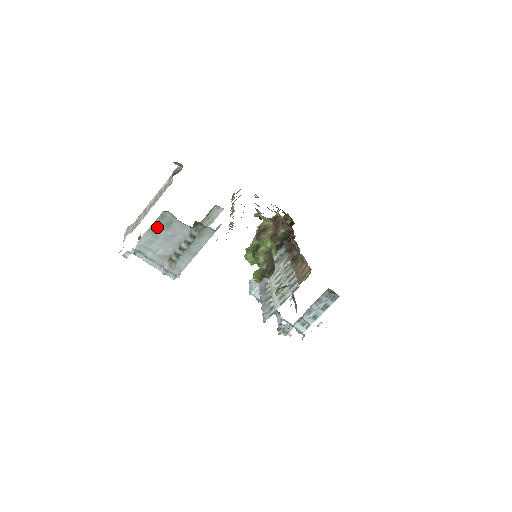
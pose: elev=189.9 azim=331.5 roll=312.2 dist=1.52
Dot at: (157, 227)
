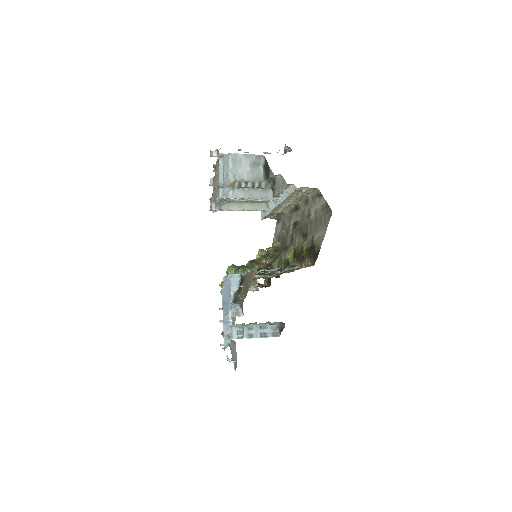
Dot at: (249, 158)
